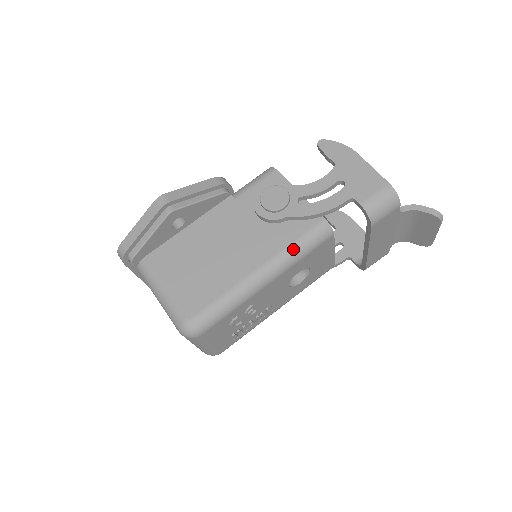
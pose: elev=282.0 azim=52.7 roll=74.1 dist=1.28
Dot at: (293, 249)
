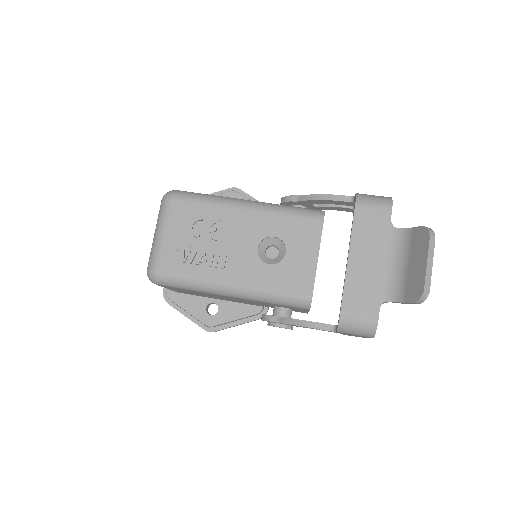
Dot at: (284, 205)
